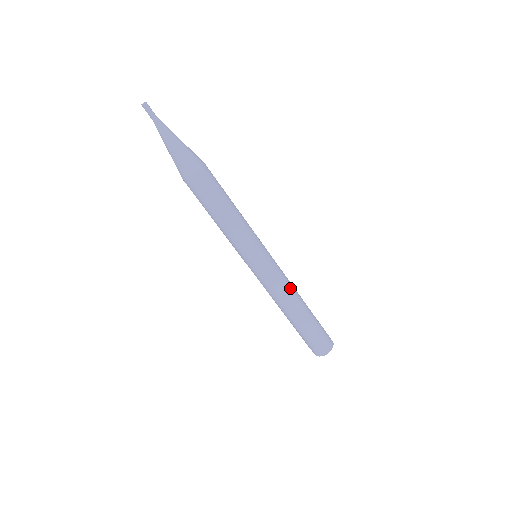
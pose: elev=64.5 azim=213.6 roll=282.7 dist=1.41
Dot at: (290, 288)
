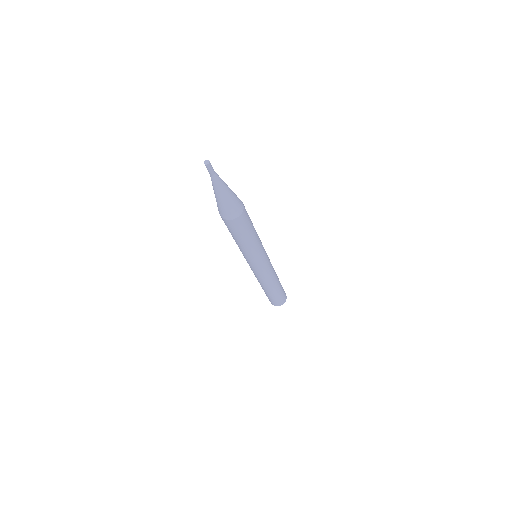
Dot at: (265, 281)
